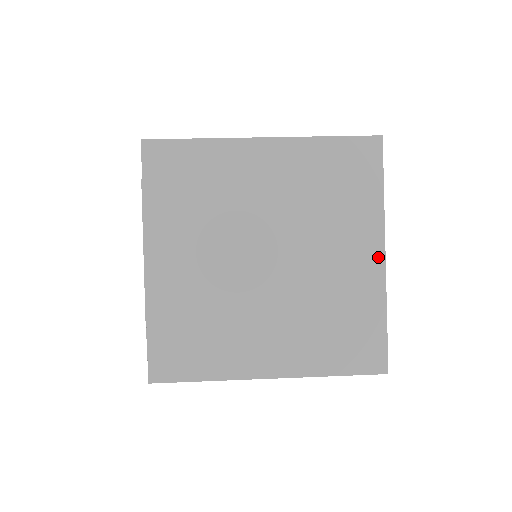
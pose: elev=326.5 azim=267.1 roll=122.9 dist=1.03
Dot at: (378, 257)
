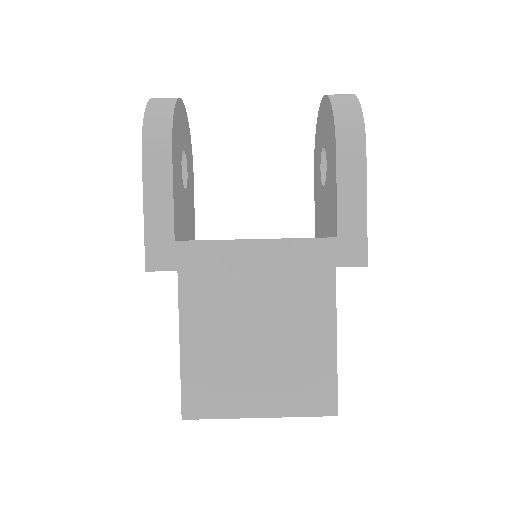
Dot at: occluded
